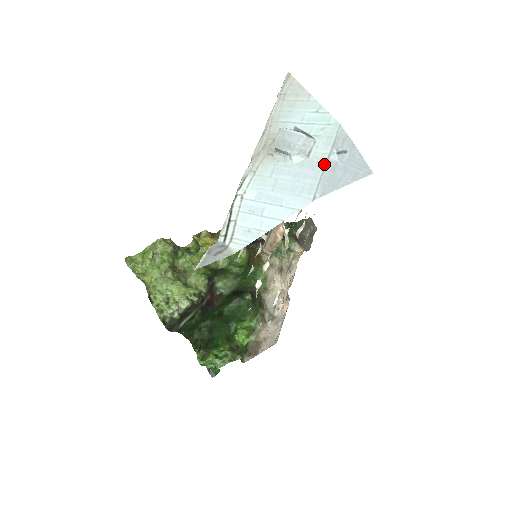
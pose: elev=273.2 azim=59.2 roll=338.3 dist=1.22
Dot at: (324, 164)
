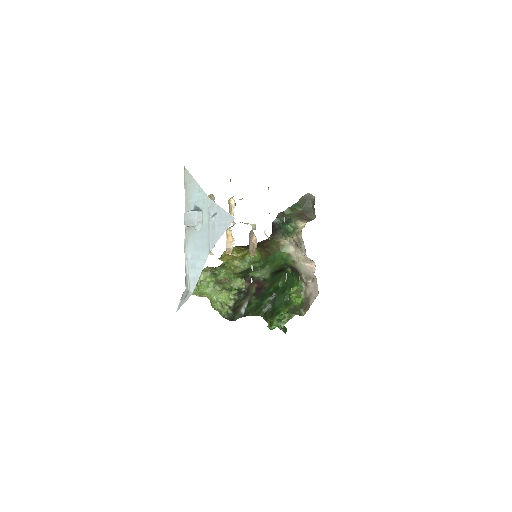
Dot at: (208, 227)
